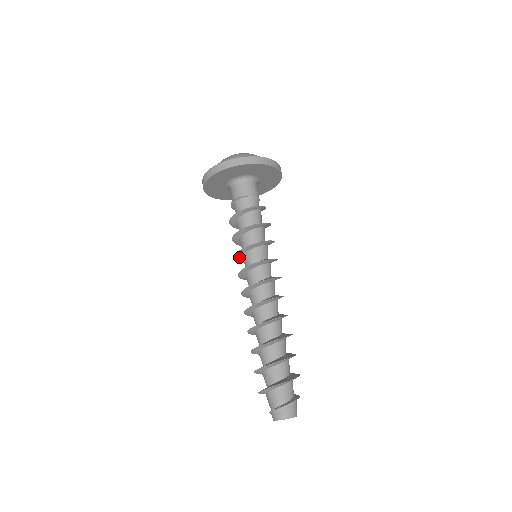
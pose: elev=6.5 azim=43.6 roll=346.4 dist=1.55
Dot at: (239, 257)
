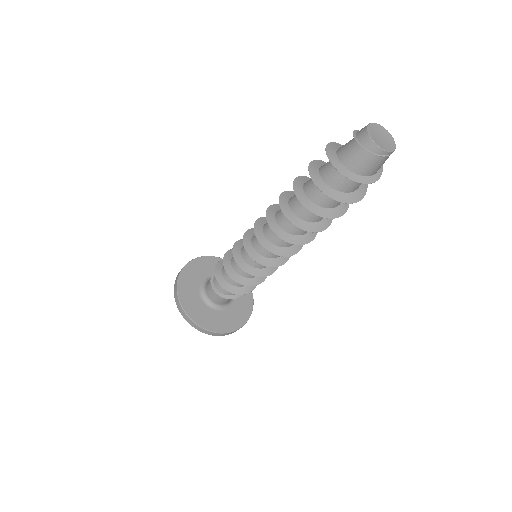
Dot at: (239, 260)
